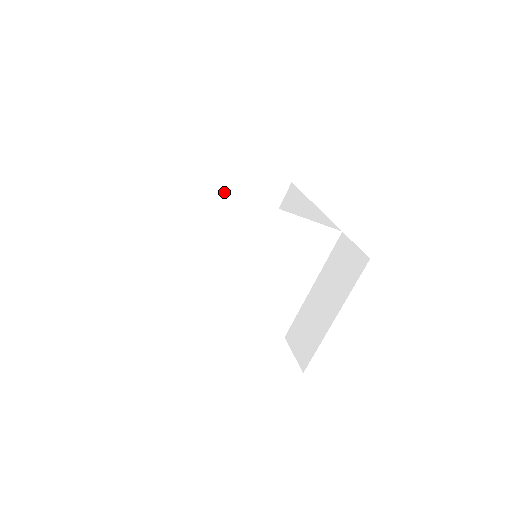
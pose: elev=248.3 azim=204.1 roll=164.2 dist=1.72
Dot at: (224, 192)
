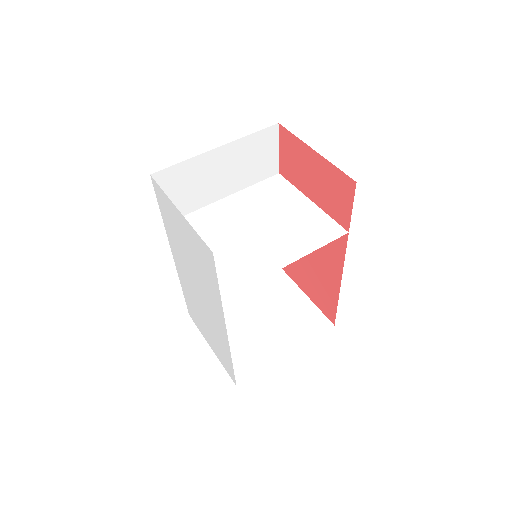
Dot at: (267, 298)
